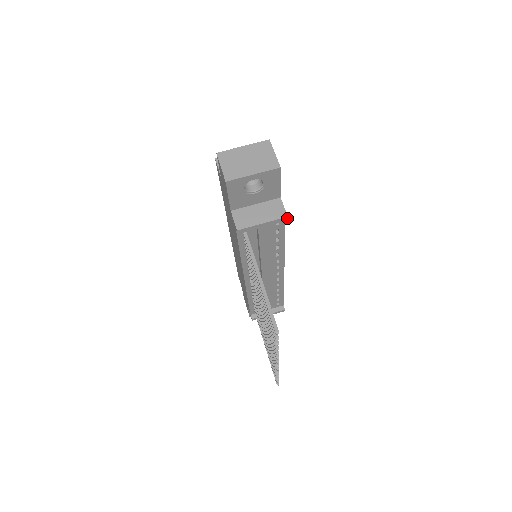
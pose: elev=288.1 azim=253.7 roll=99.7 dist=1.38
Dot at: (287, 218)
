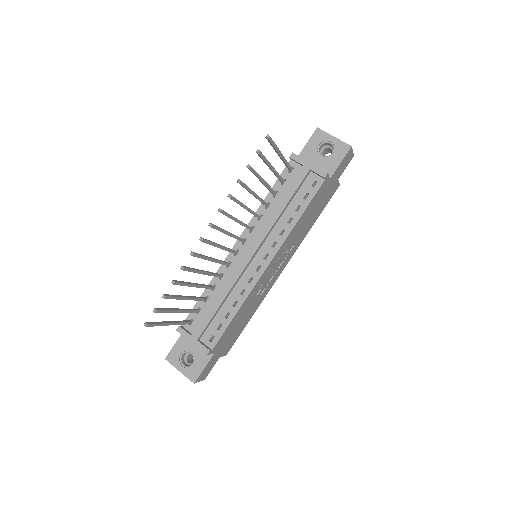
Dot at: (326, 175)
